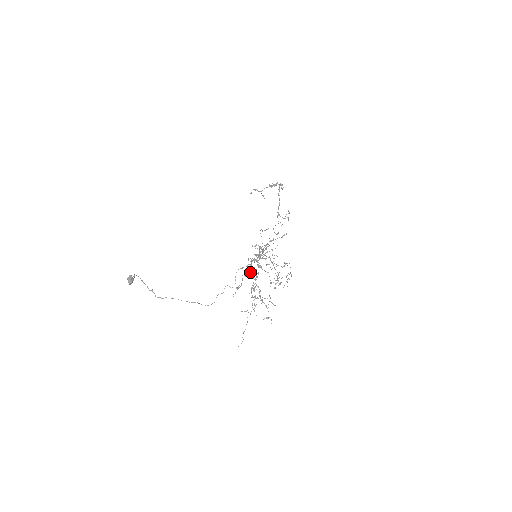
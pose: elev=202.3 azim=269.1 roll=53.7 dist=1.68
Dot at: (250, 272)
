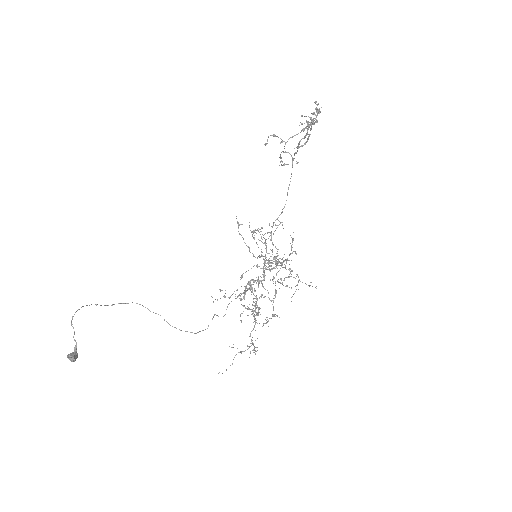
Dot at: (245, 286)
